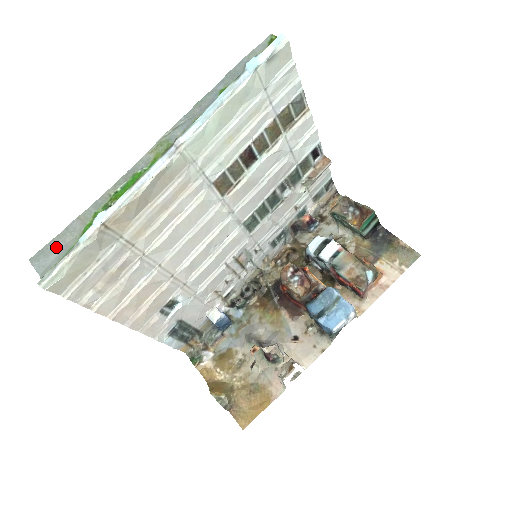
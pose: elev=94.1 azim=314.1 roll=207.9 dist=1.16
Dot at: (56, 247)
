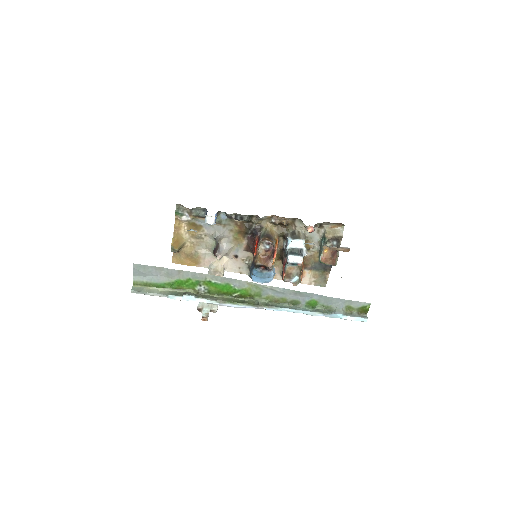
Dot at: (154, 273)
